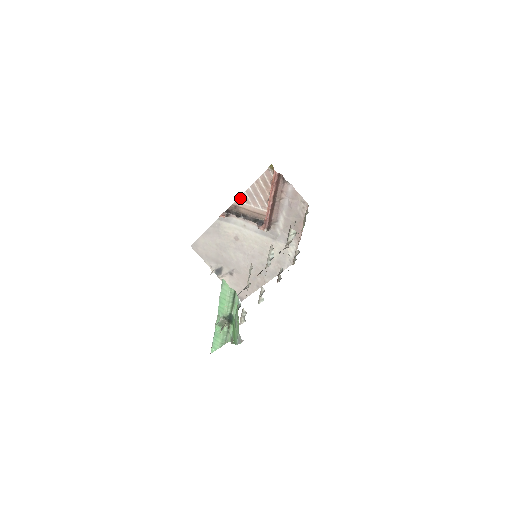
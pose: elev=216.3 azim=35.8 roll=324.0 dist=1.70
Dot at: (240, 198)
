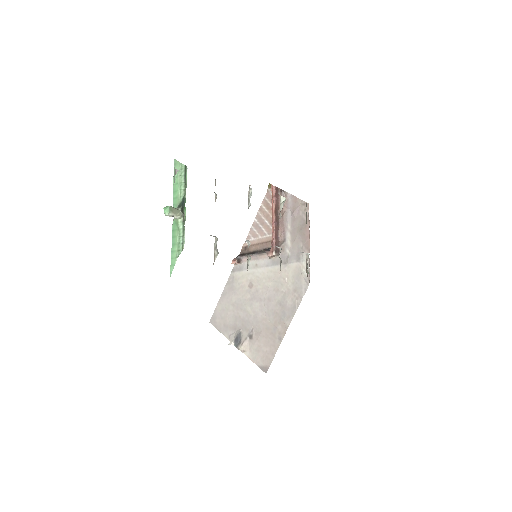
Dot at: (248, 236)
